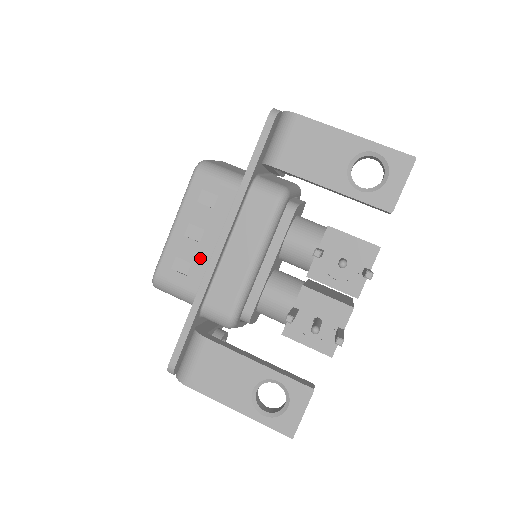
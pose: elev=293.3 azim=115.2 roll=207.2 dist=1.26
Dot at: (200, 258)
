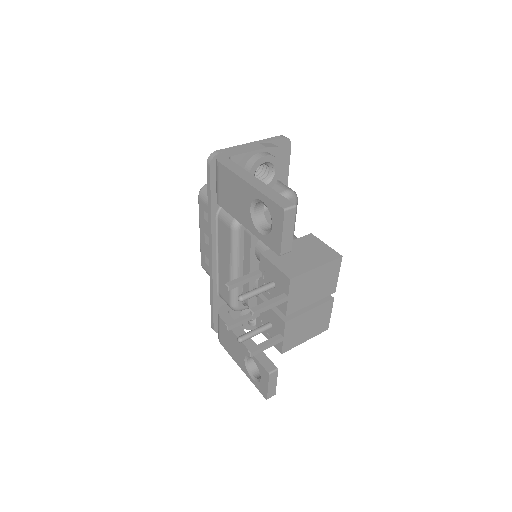
Dot at: occluded
